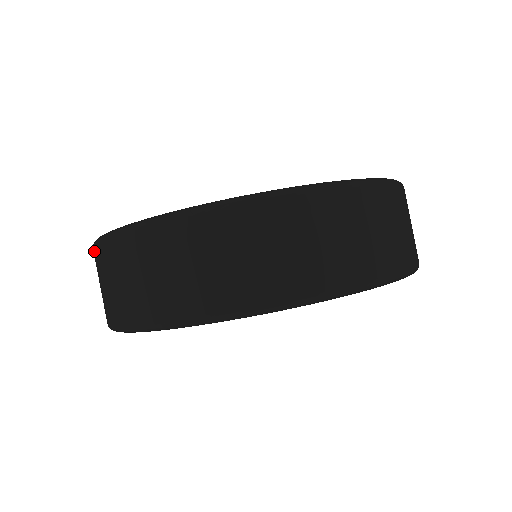
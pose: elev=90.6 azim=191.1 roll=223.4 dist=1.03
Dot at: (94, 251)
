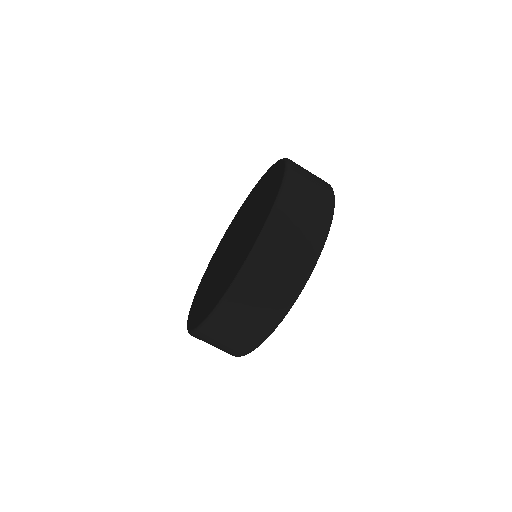
Dot at: occluded
